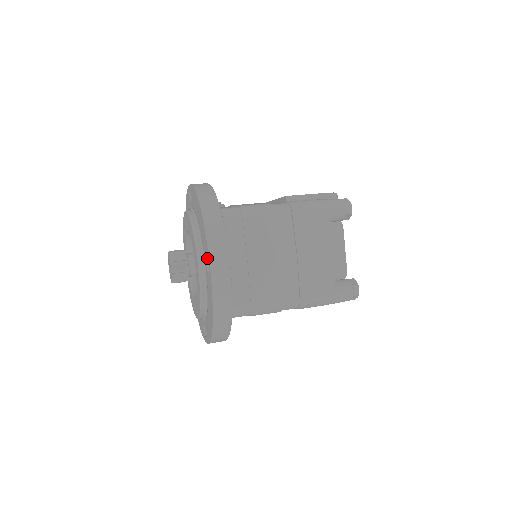
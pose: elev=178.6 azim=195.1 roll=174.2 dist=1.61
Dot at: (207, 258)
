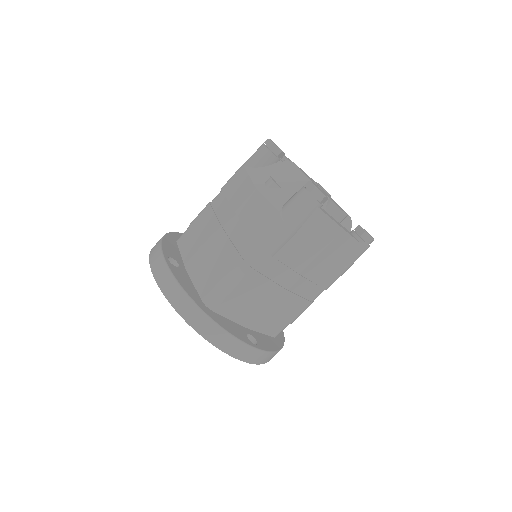
Dot at: occluded
